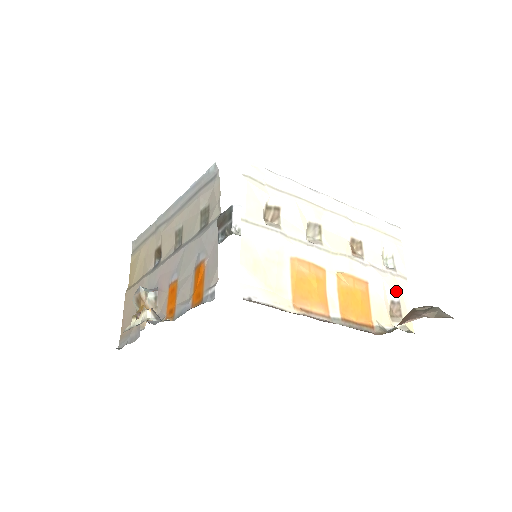
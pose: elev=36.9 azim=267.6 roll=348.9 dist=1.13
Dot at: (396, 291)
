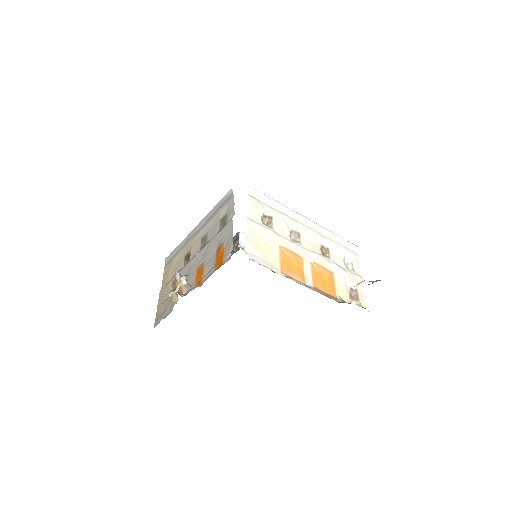
Dot at: (354, 283)
